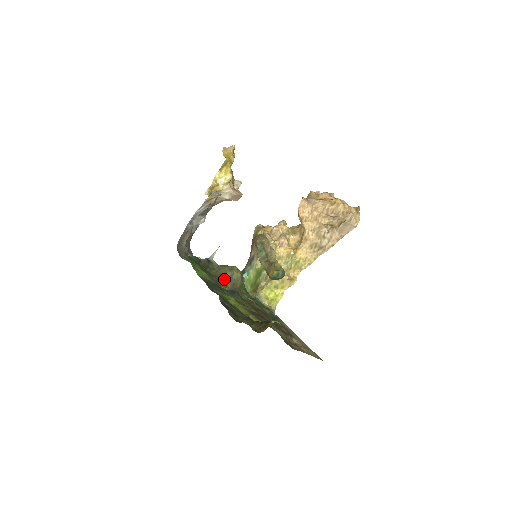
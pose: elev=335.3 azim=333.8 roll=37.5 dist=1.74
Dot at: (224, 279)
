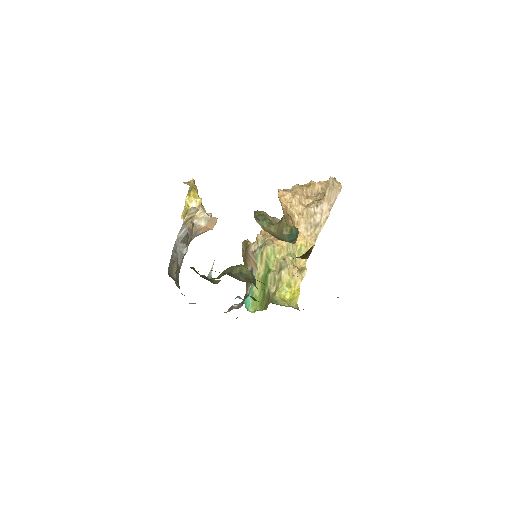
Dot at: (234, 275)
